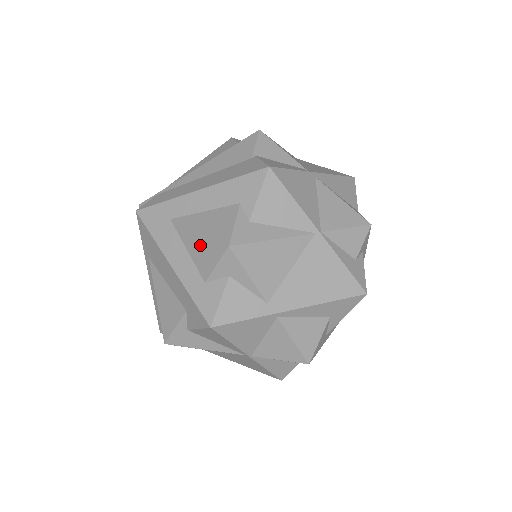
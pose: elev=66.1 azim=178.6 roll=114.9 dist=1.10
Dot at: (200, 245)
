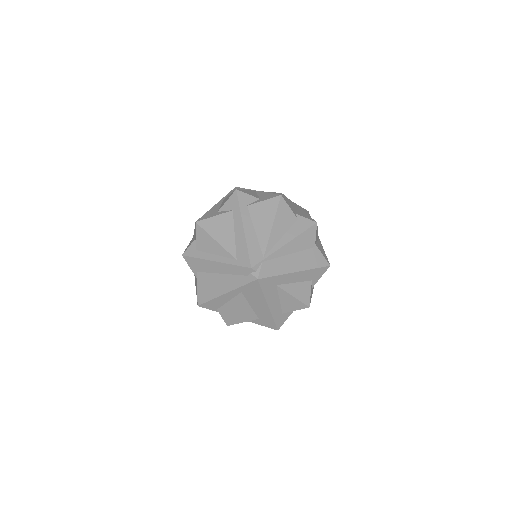
Dot at: (291, 302)
